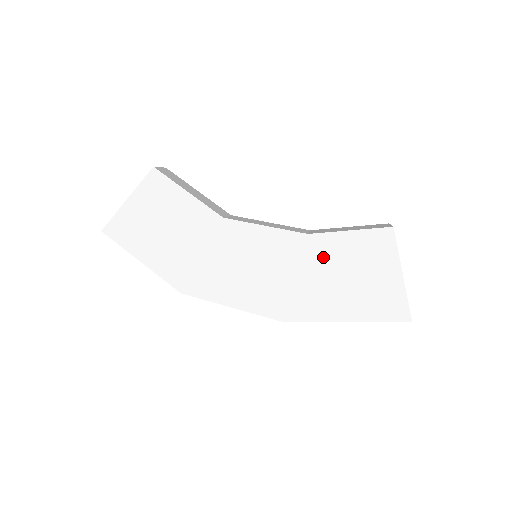
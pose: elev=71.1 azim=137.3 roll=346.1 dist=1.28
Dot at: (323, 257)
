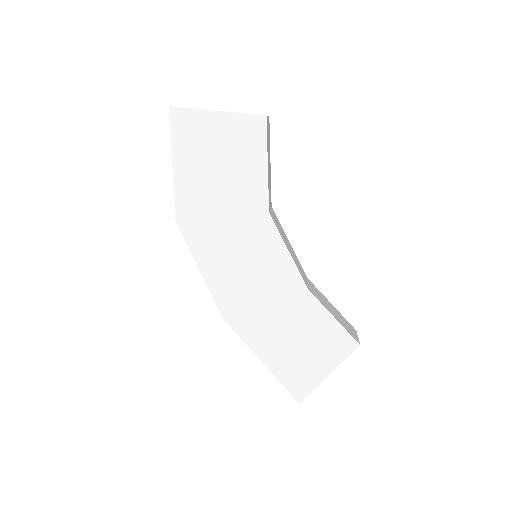
Dot at: (298, 312)
